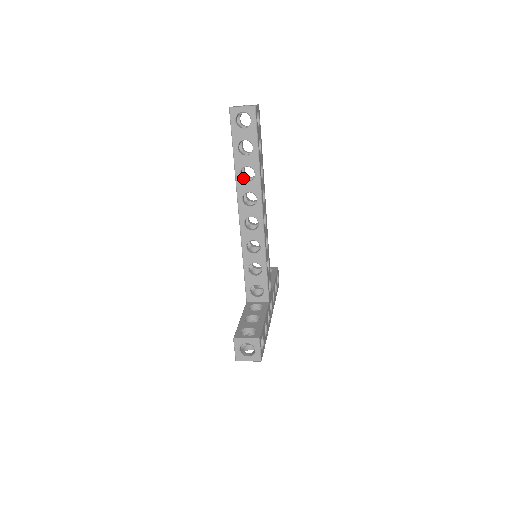
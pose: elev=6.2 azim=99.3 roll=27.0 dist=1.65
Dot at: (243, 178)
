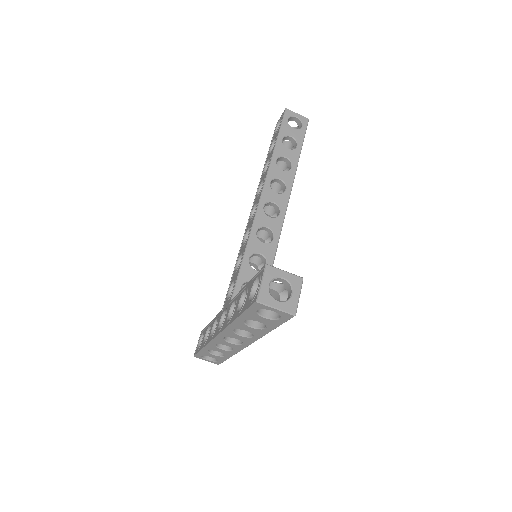
Dot at: occluded
